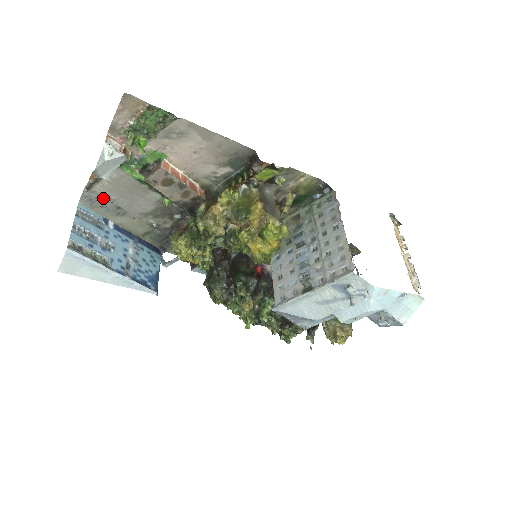
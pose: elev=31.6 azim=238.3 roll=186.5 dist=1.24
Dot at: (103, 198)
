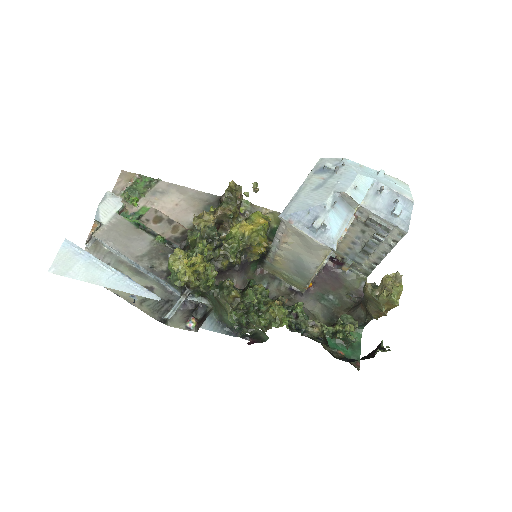
Dot at: occluded
